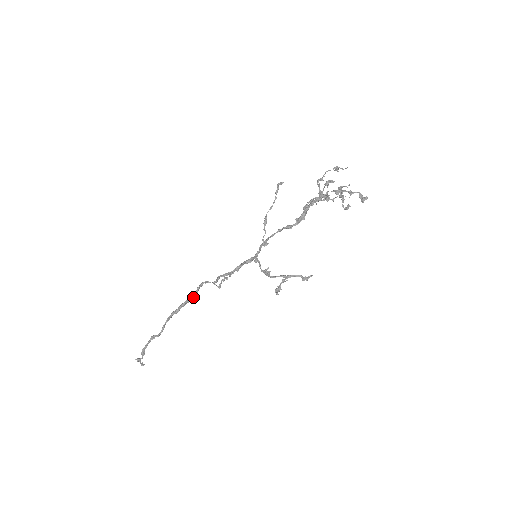
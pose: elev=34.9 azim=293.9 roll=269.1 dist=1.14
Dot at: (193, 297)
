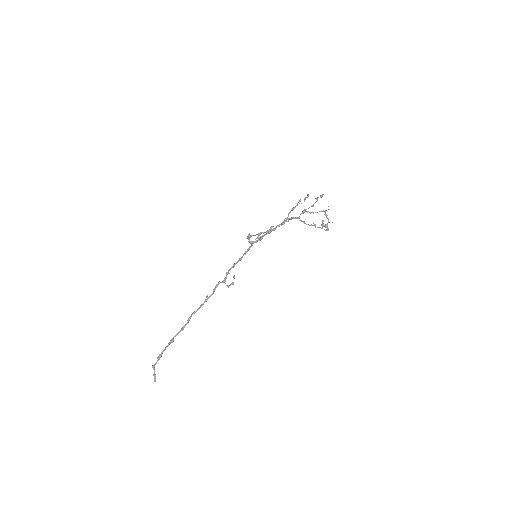
Dot at: (209, 297)
